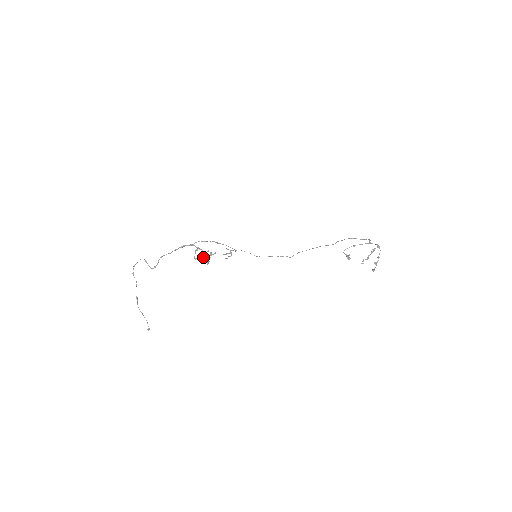
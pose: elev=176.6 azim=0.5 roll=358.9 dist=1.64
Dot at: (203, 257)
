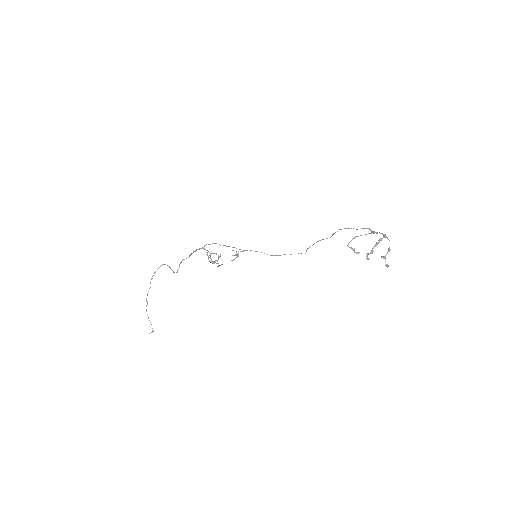
Dot at: occluded
